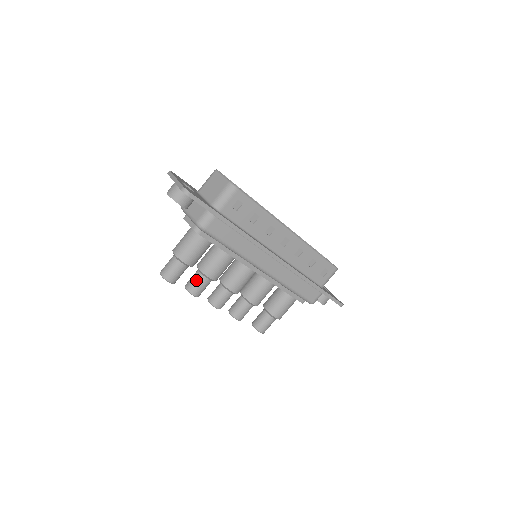
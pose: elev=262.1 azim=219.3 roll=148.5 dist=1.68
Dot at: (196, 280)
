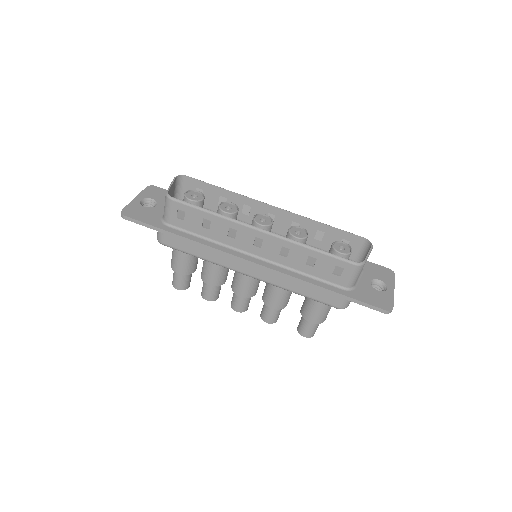
Dot at: (203, 285)
